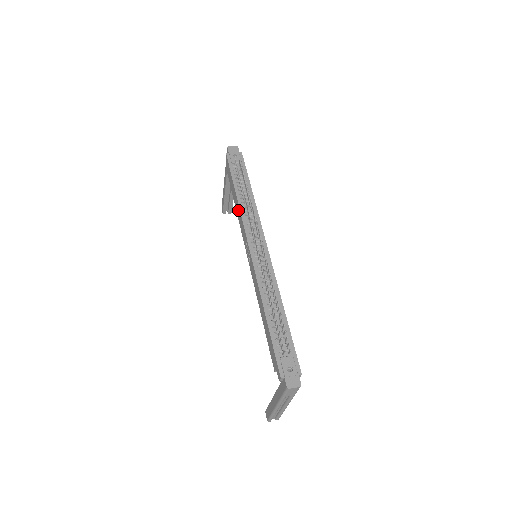
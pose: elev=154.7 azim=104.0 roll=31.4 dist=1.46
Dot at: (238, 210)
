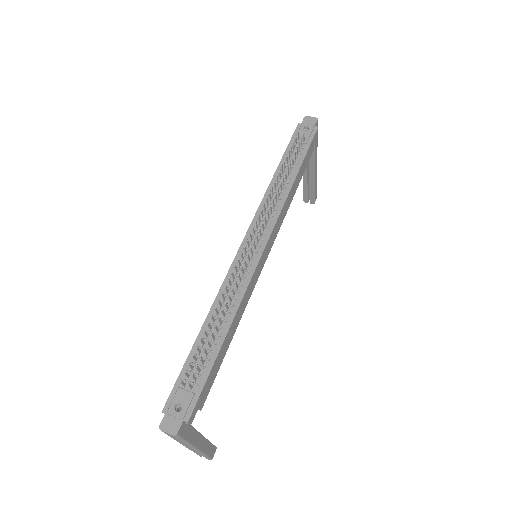
Dot at: occluded
